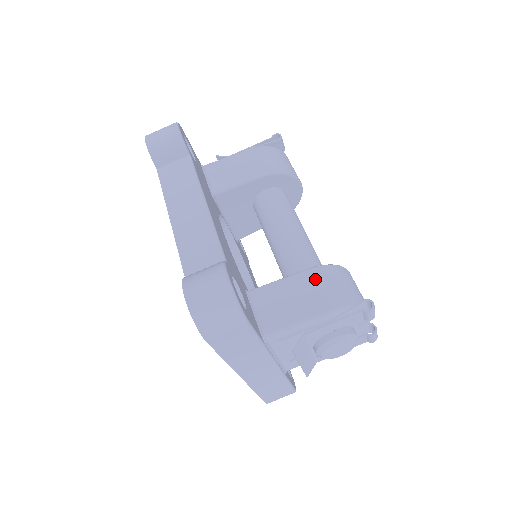
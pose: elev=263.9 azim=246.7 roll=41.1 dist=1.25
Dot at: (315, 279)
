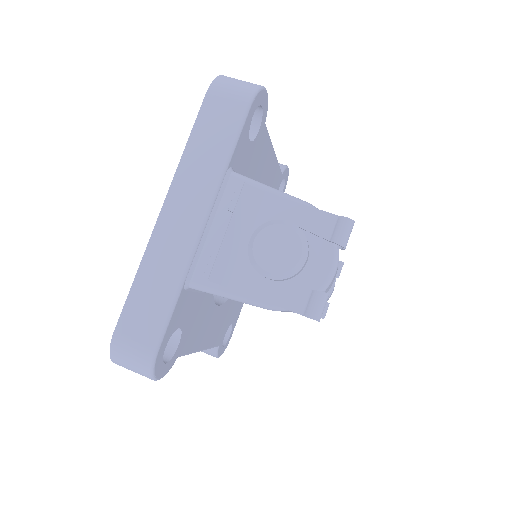
Dot at: occluded
